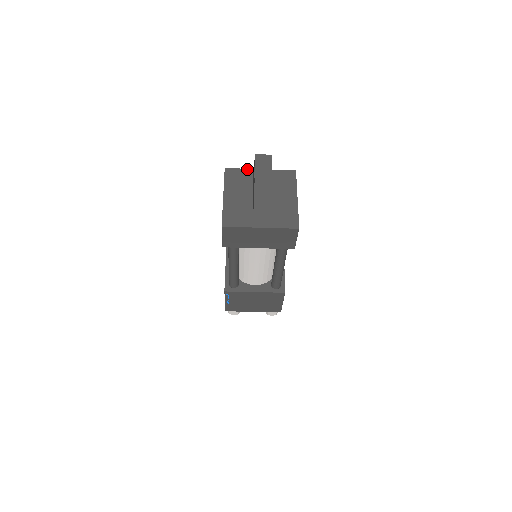
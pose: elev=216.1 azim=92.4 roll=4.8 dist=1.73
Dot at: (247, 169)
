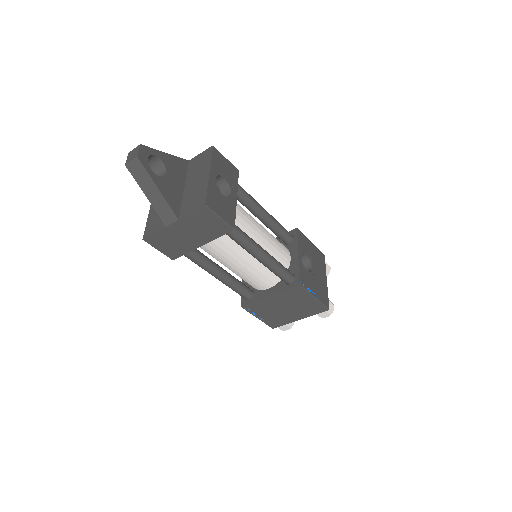
Dot at: occluded
